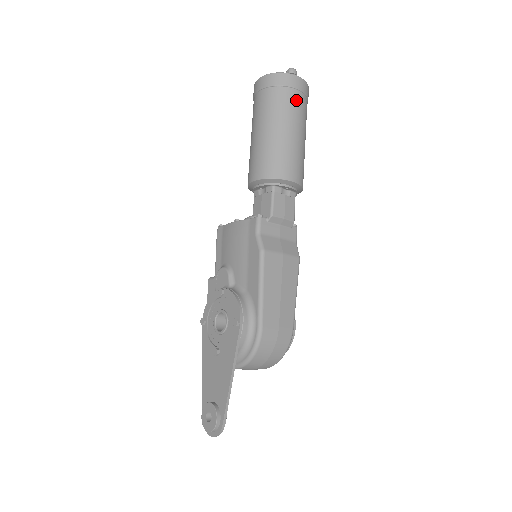
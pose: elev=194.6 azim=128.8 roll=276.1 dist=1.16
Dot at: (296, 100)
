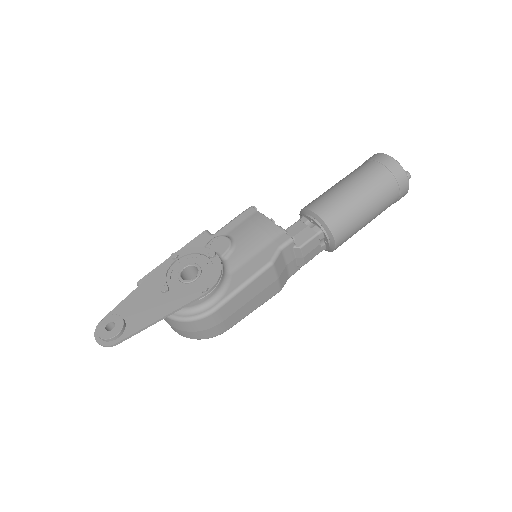
Dot at: (392, 197)
